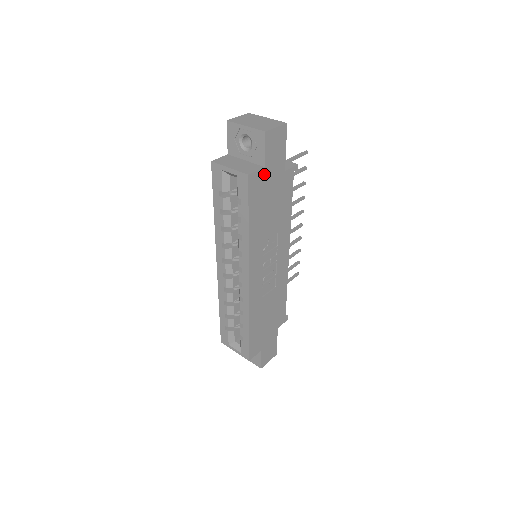
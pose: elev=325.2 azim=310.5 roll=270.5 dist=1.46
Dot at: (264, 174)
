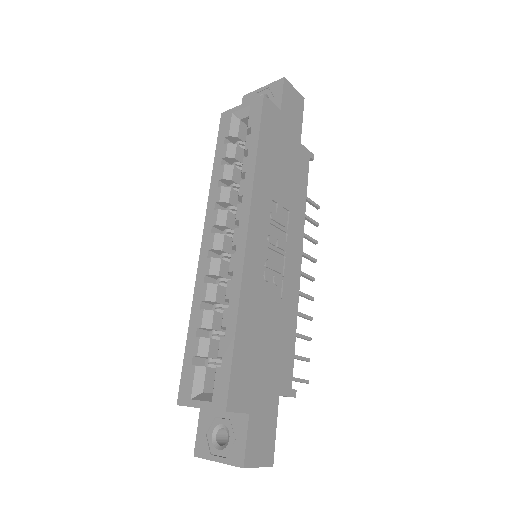
Dot at: (279, 117)
